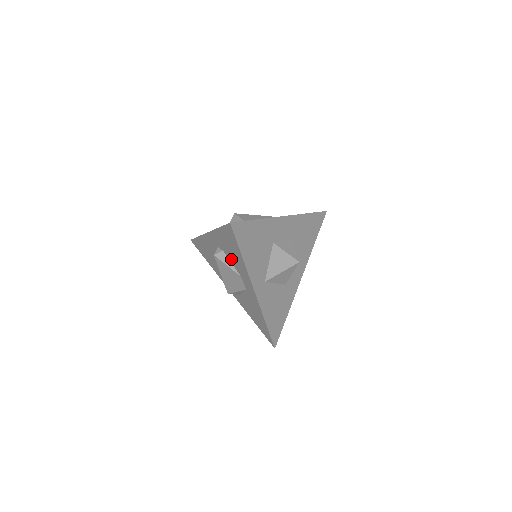
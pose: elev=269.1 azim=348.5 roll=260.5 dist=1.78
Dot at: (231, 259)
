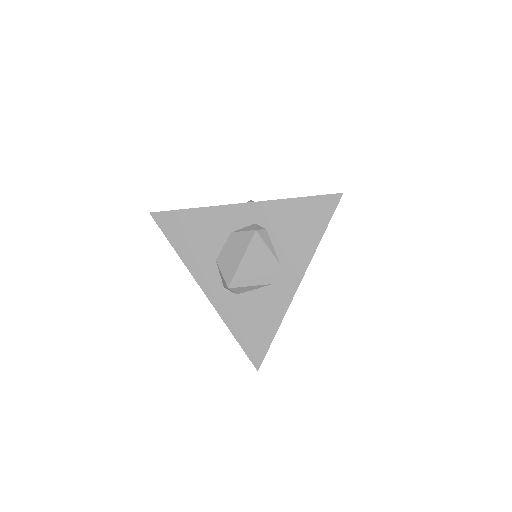
Dot at: (280, 240)
